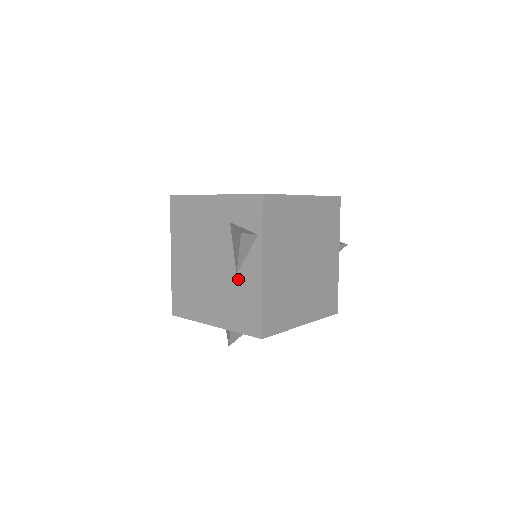
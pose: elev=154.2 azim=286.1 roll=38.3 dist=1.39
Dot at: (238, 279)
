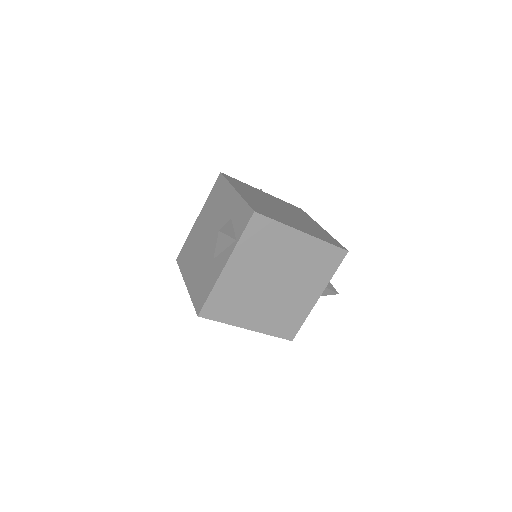
Dot at: (212, 263)
